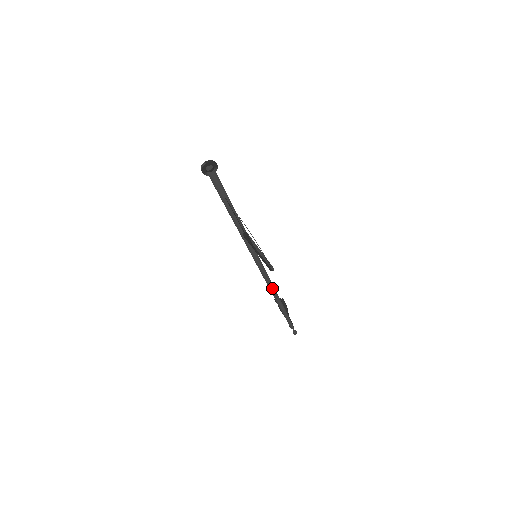
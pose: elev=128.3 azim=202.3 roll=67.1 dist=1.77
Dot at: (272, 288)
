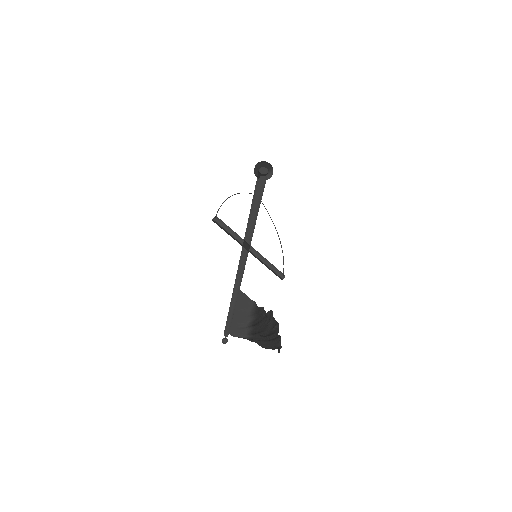
Dot at: (234, 286)
